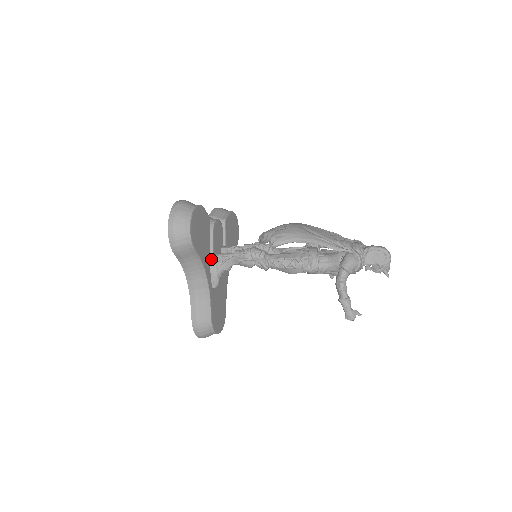
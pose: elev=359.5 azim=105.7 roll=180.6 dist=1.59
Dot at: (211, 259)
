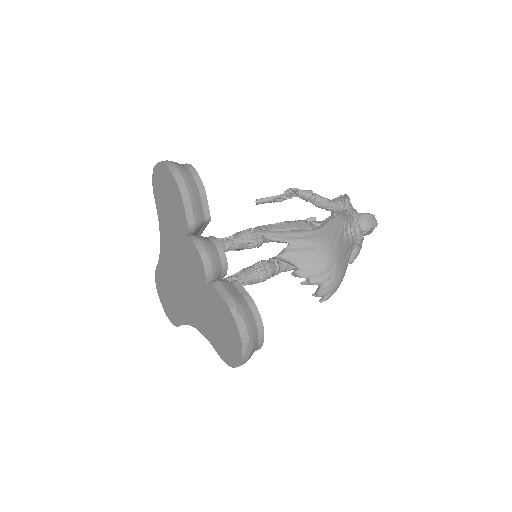
Dot at: occluded
